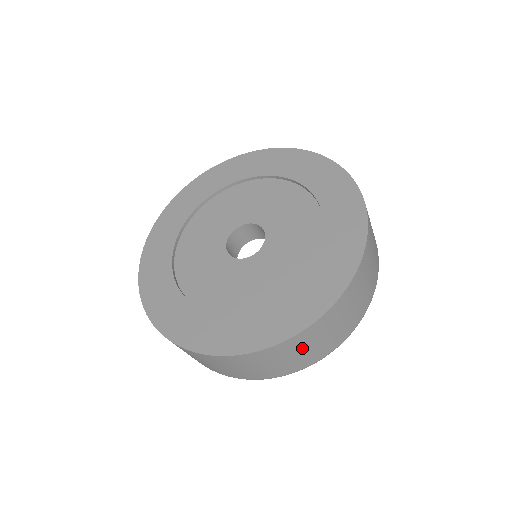
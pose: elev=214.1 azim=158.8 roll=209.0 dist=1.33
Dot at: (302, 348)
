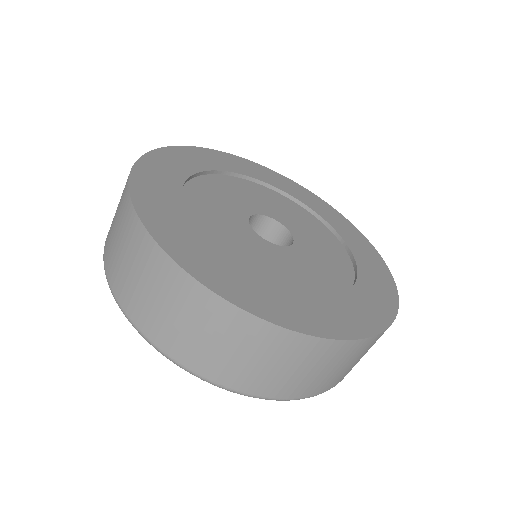
Dot at: (249, 349)
